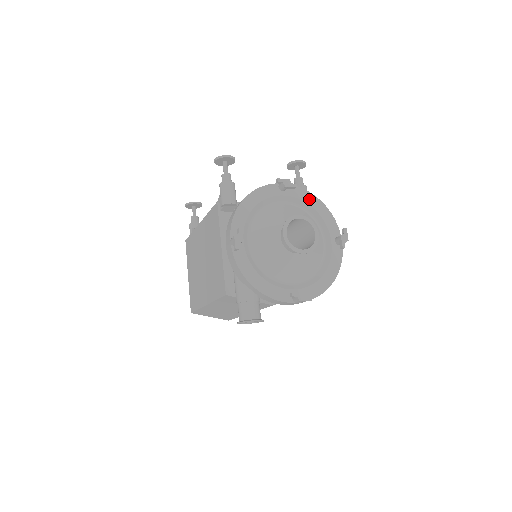
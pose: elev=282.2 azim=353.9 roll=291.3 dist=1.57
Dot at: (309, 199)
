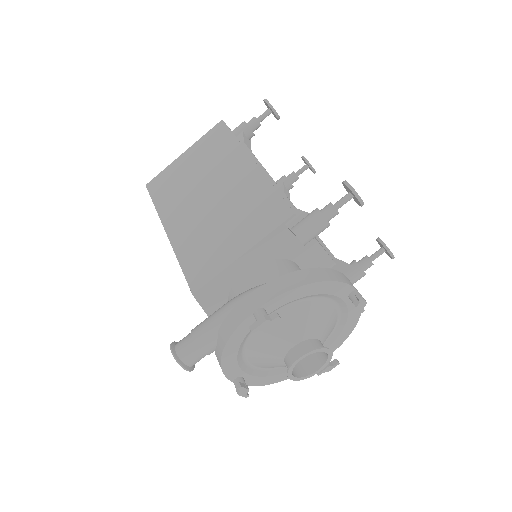
Dot at: (353, 317)
